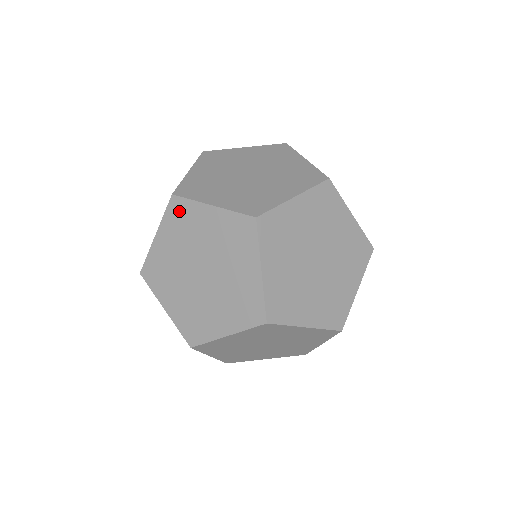
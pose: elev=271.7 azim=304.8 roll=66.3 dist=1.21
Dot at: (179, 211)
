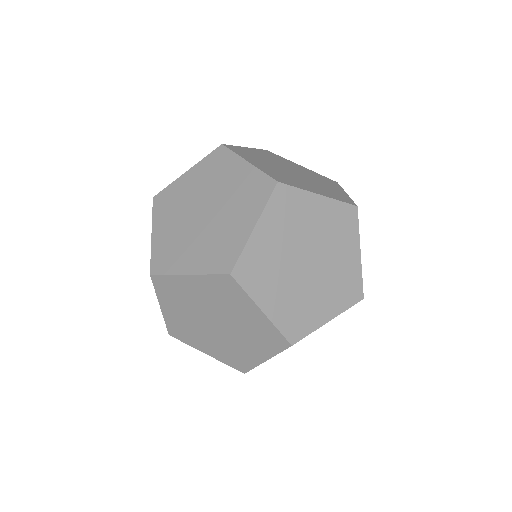
Dot at: (165, 285)
